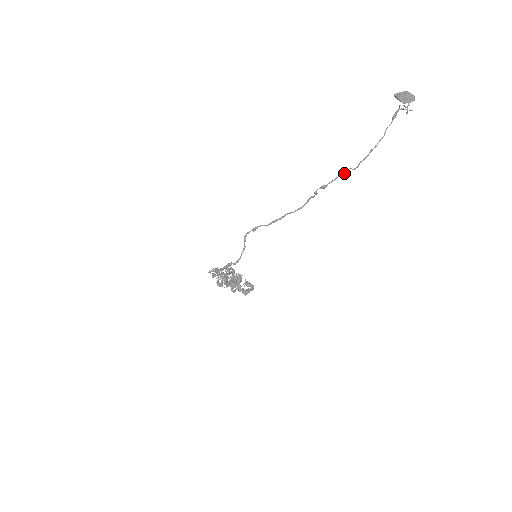
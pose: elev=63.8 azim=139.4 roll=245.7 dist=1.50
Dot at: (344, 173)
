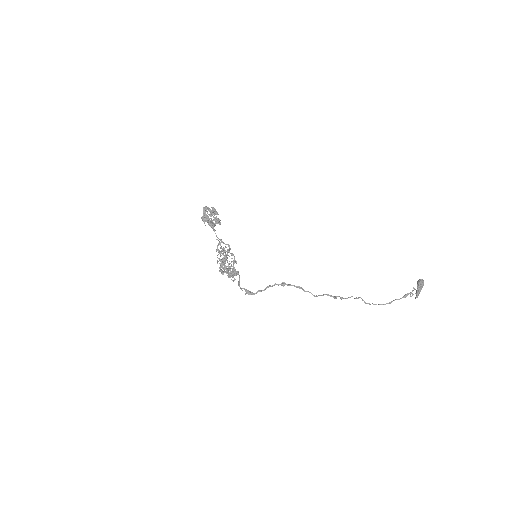
Dot at: occluded
